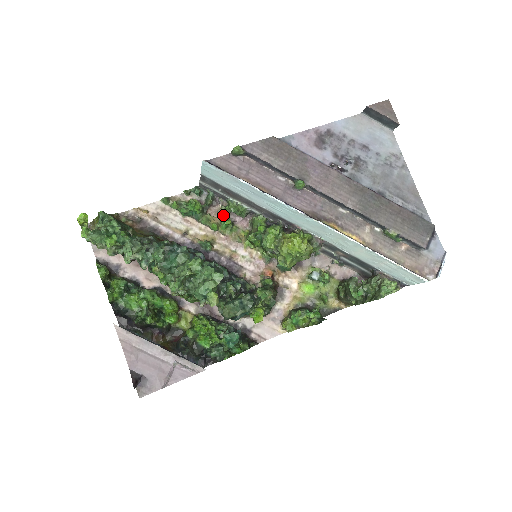
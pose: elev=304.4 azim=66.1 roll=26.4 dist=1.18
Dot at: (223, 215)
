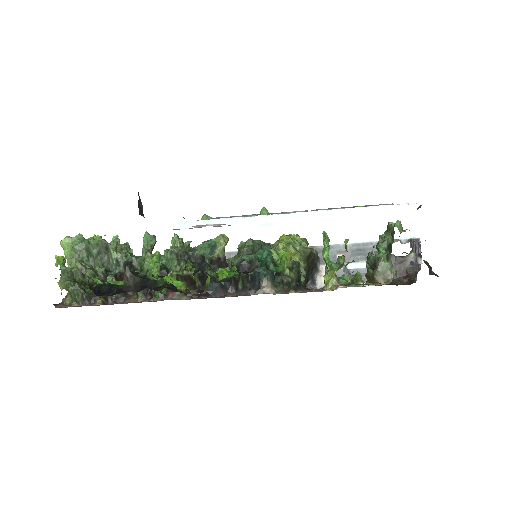
Dot at: occluded
